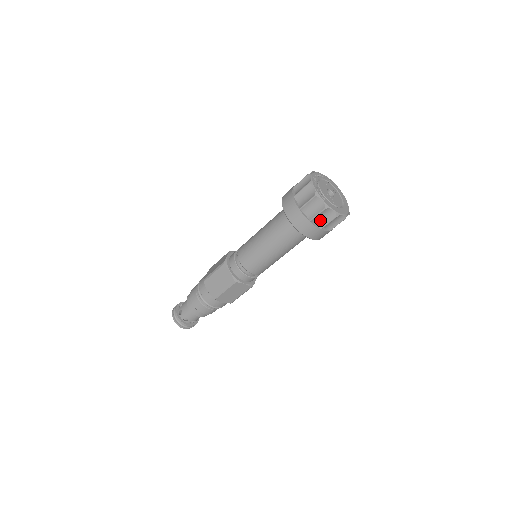
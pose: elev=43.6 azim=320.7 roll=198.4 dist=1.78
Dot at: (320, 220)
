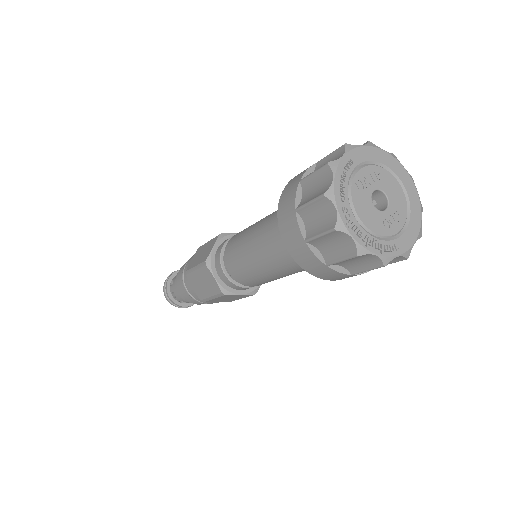
Dot at: occluded
